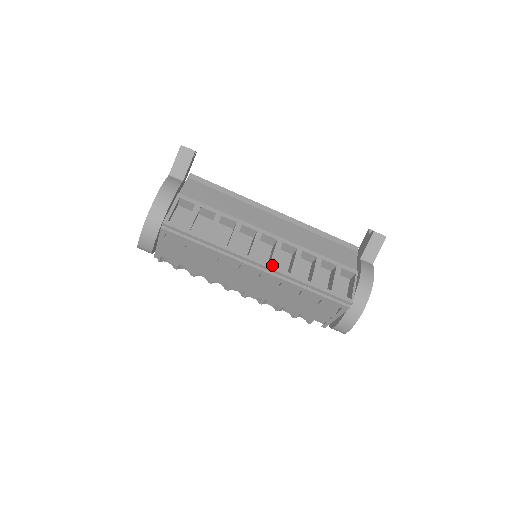
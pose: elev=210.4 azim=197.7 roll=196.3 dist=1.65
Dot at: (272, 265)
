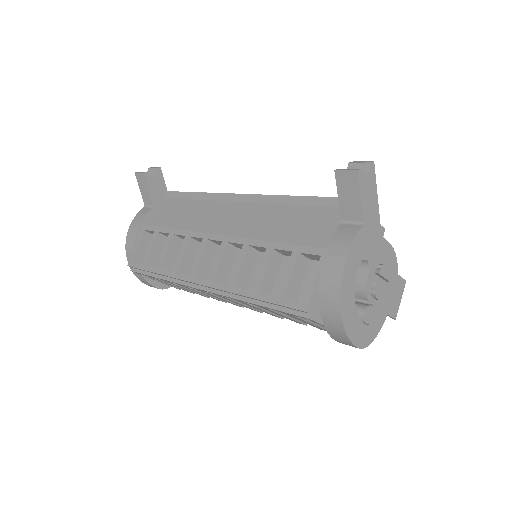
Dot at: (210, 281)
